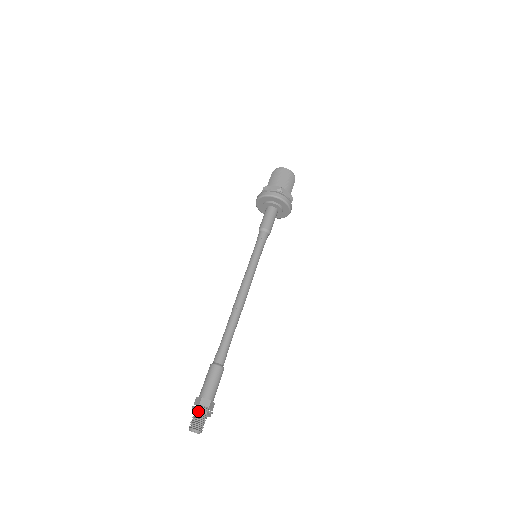
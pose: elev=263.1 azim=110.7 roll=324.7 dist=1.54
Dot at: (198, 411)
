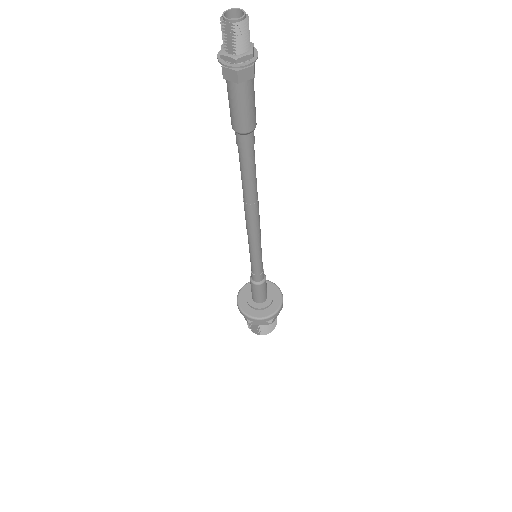
Dot at: occluded
